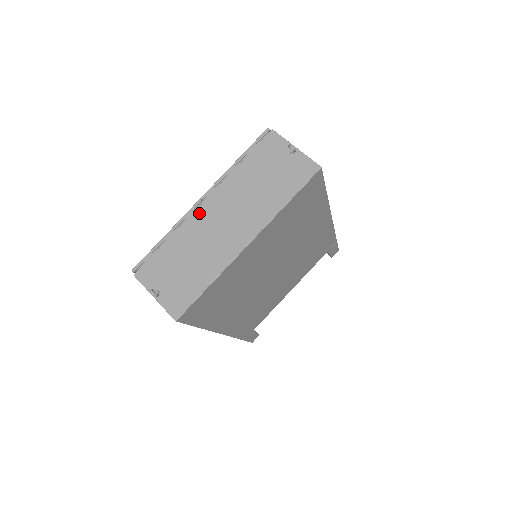
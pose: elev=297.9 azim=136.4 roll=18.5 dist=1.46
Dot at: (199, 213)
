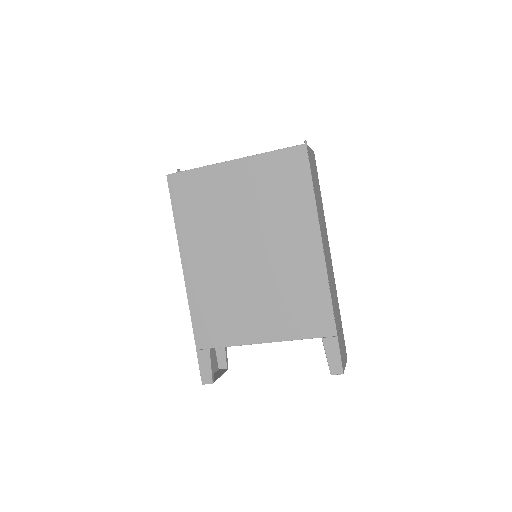
Dot at: occluded
